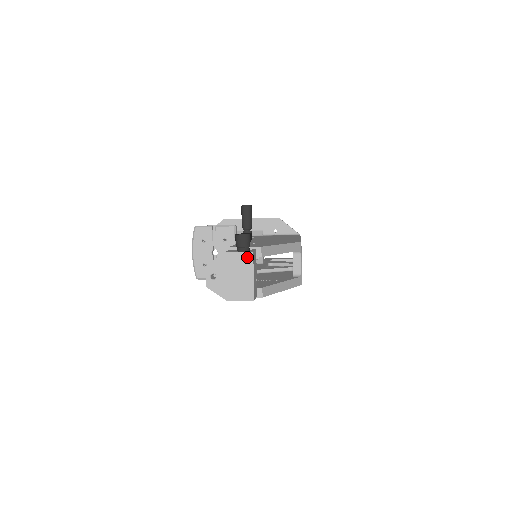
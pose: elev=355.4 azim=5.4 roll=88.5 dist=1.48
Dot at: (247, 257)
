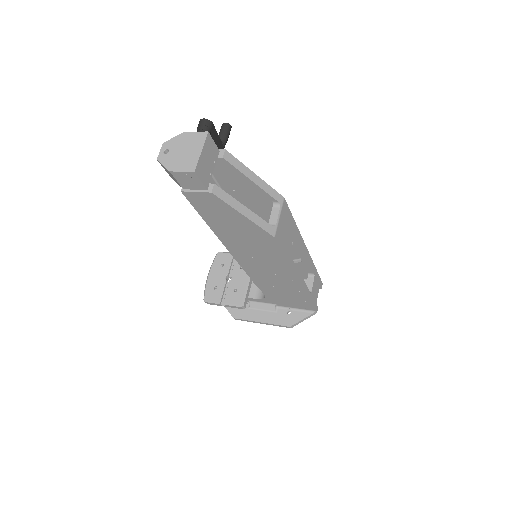
Dot at: (201, 136)
